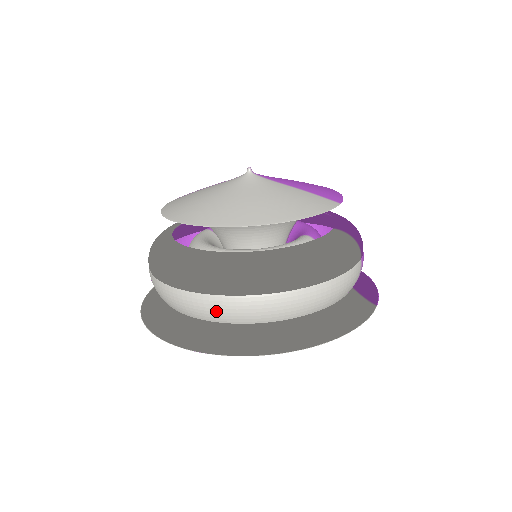
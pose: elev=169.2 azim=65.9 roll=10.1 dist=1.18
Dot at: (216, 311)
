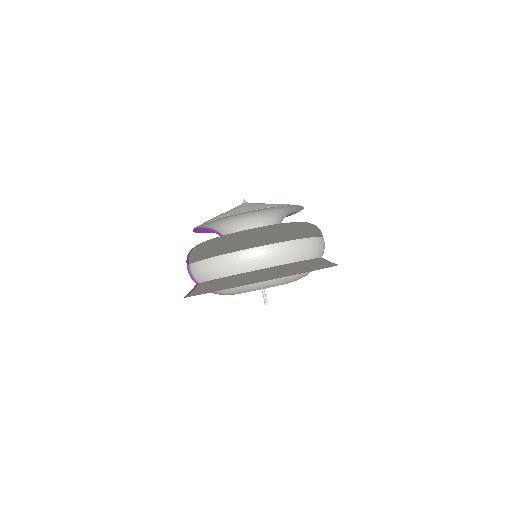
Dot at: (294, 251)
